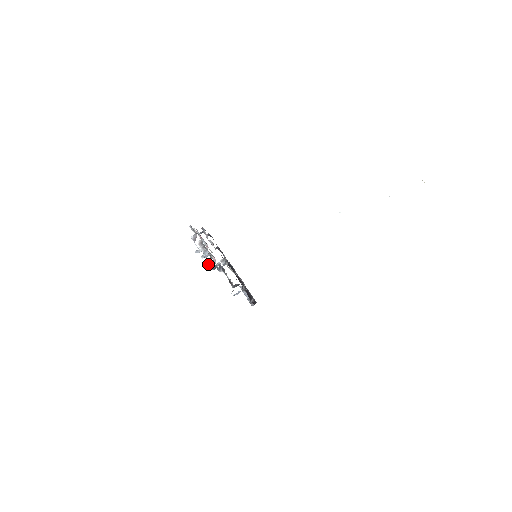
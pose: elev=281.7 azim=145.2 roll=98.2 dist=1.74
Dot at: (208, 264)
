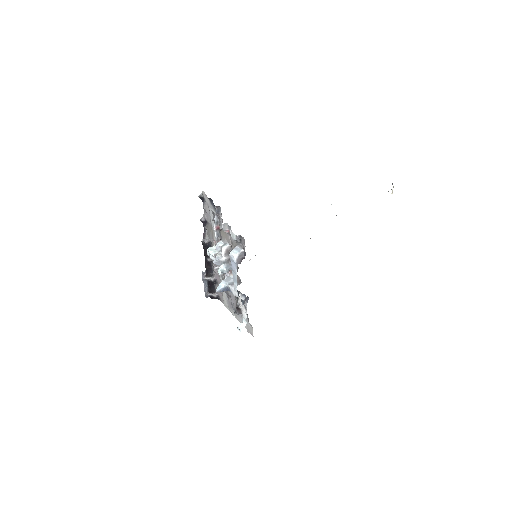
Dot at: (226, 285)
